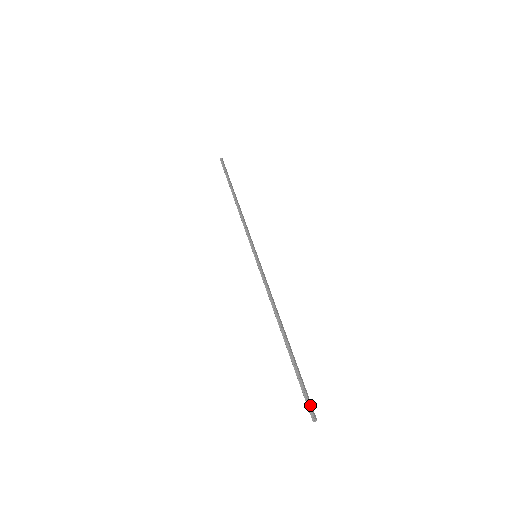
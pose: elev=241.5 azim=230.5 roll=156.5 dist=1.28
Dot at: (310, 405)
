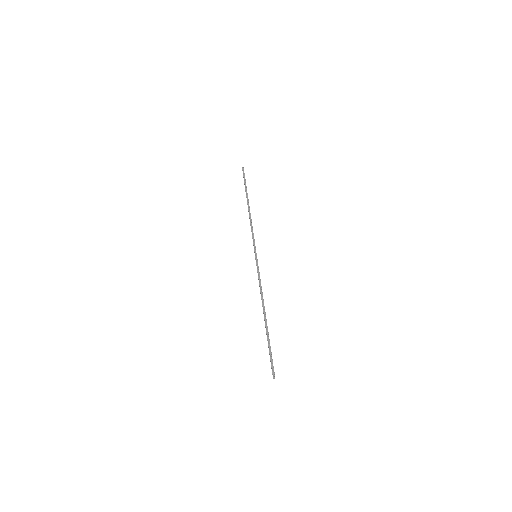
Dot at: occluded
